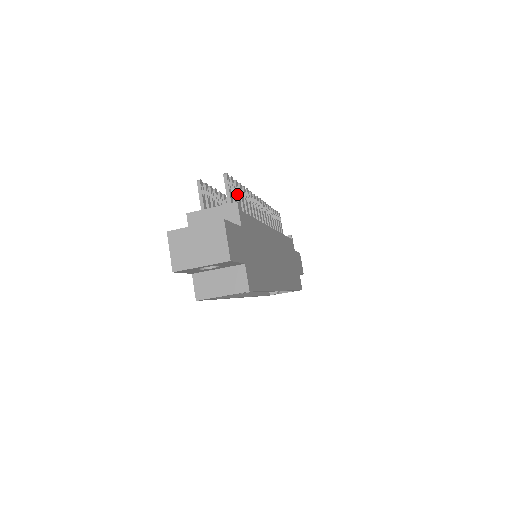
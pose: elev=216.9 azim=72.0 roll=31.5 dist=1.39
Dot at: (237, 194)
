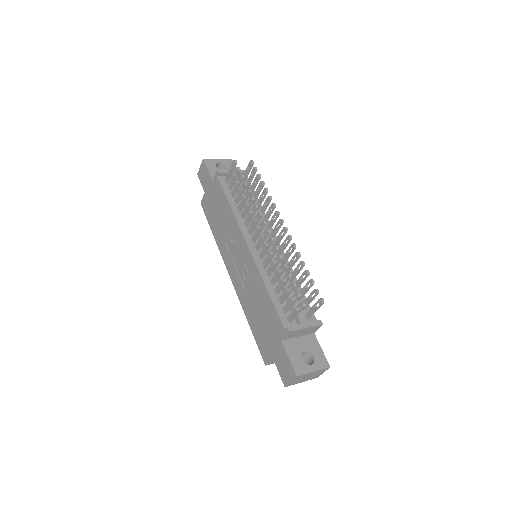
Dot at: occluded
